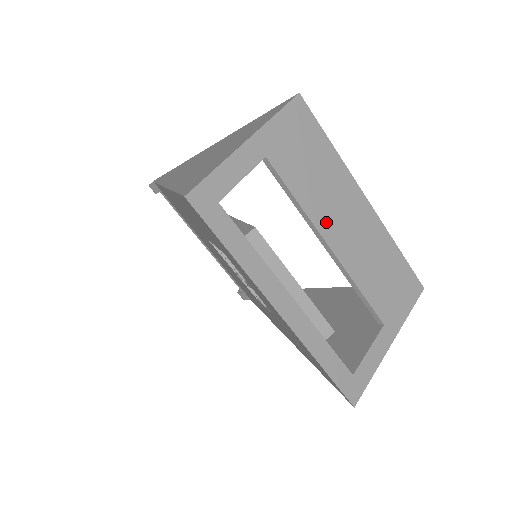
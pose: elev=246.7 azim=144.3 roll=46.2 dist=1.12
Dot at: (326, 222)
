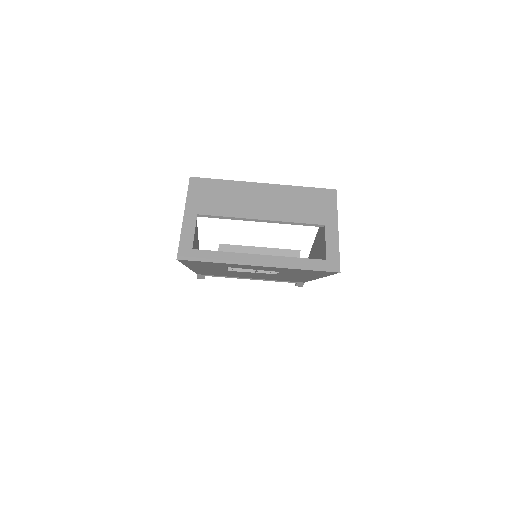
Dot at: (250, 212)
